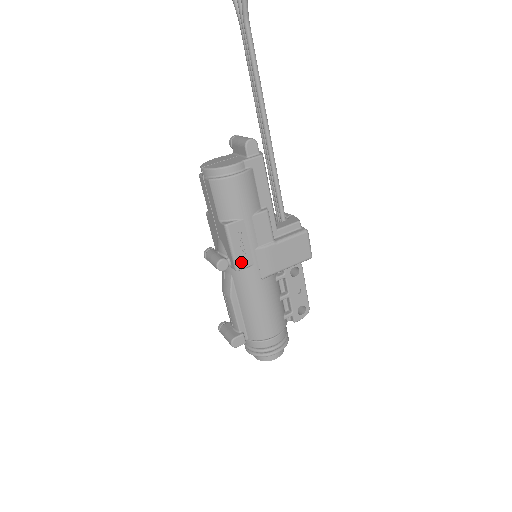
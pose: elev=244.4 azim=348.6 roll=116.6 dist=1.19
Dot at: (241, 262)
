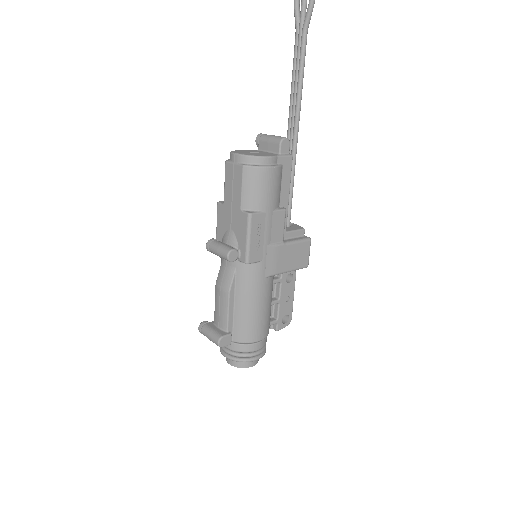
Dot at: (253, 255)
